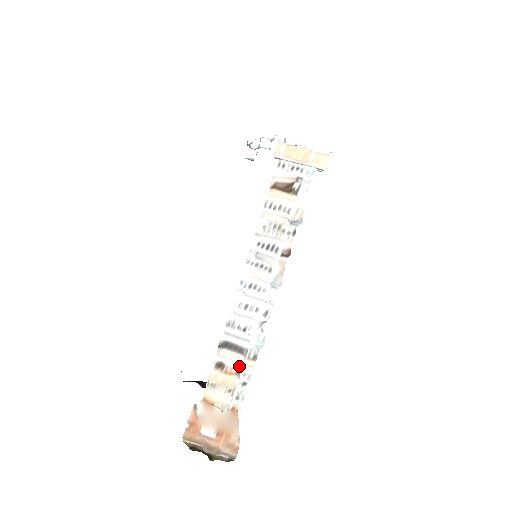
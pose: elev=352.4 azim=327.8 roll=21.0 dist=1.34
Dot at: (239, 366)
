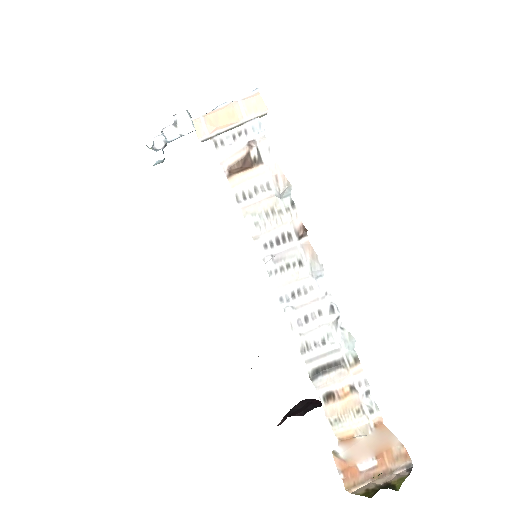
Dot at: (348, 381)
